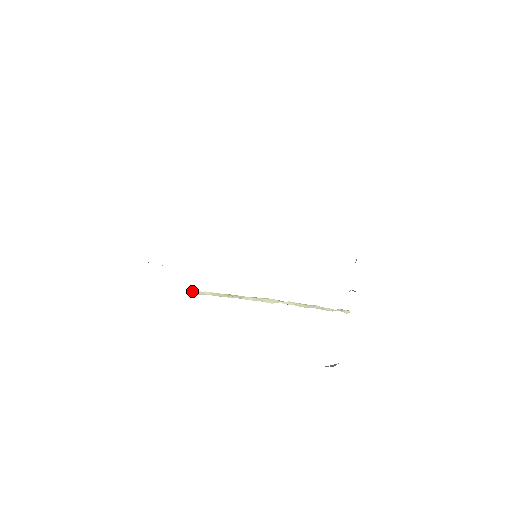
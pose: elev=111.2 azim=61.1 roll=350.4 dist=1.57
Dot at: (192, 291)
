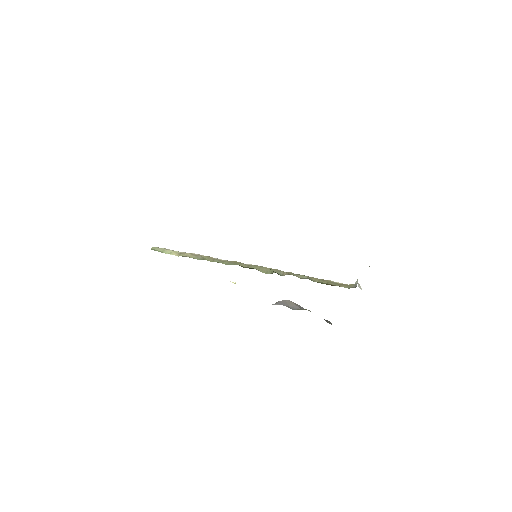
Dot at: occluded
